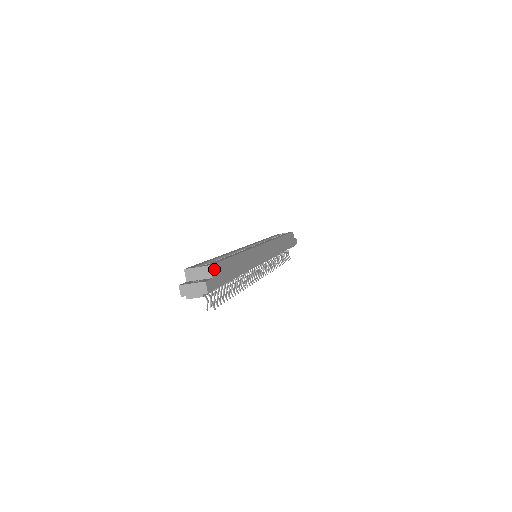
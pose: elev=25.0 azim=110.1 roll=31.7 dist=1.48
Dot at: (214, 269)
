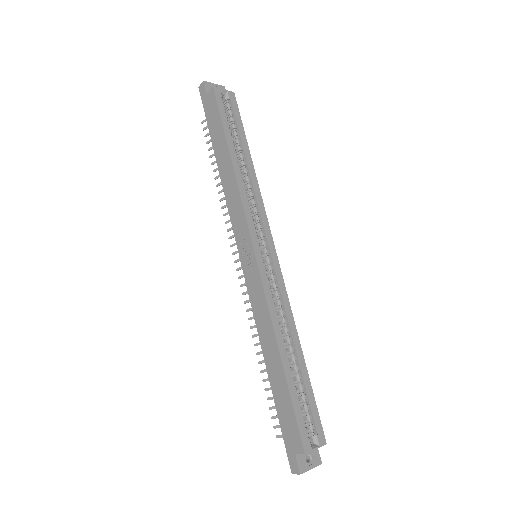
Dot at: (320, 435)
